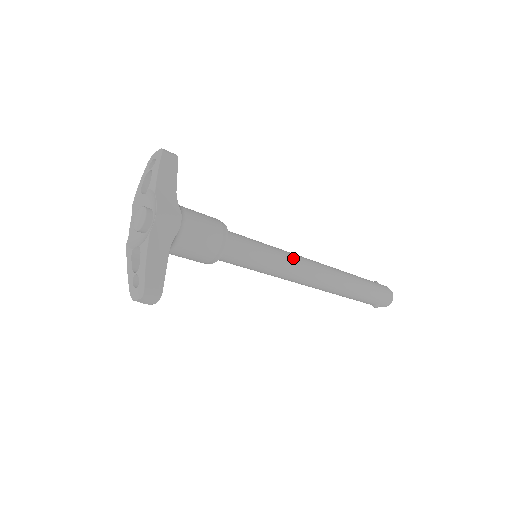
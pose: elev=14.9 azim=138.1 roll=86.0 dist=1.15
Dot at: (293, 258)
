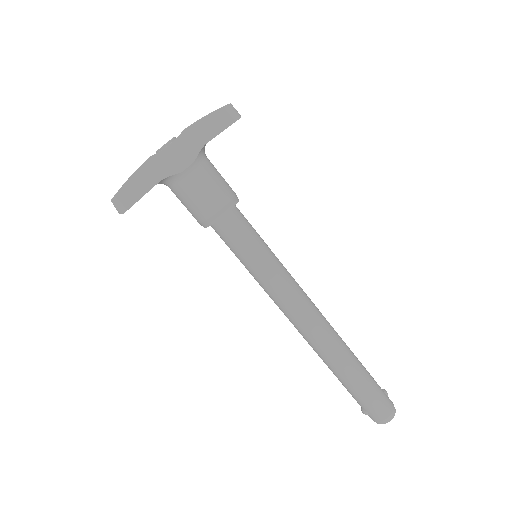
Dot at: (289, 286)
